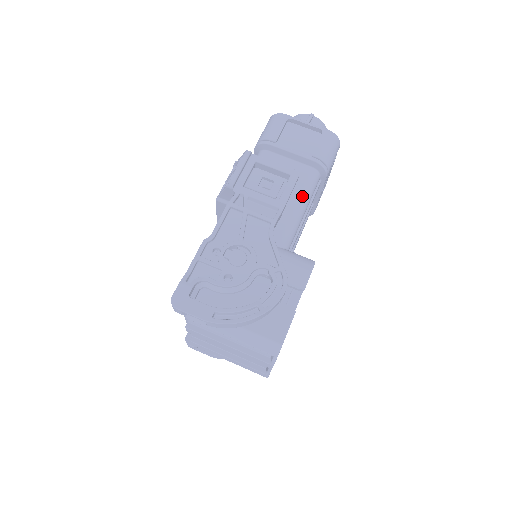
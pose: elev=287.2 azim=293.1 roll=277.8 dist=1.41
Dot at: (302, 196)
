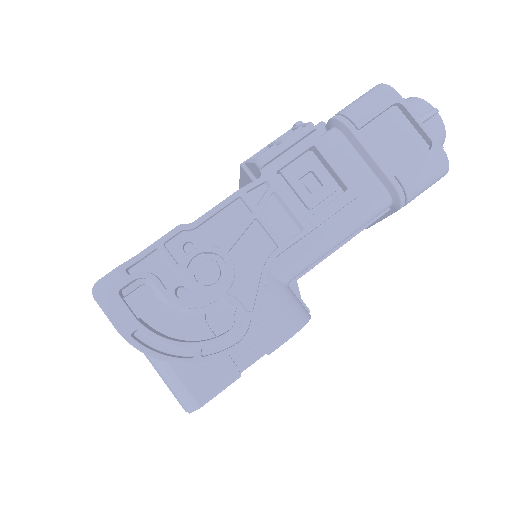
Dot at: (347, 223)
